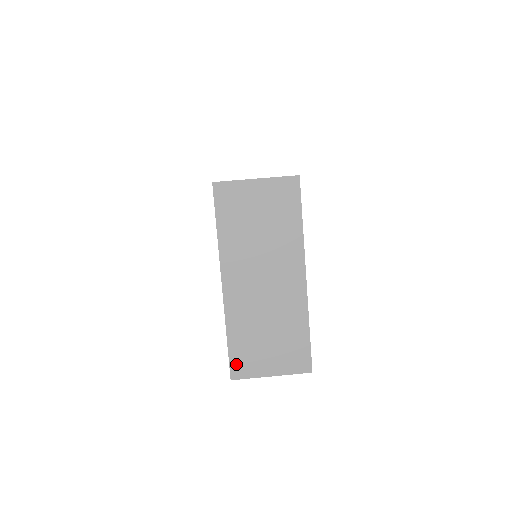
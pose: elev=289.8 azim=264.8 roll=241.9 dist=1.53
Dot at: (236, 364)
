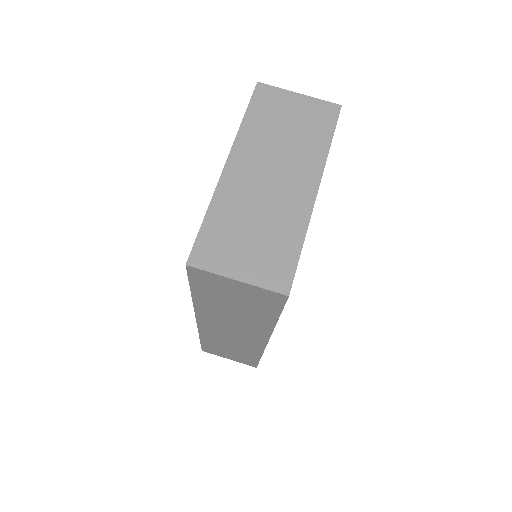
Dot at: (201, 249)
